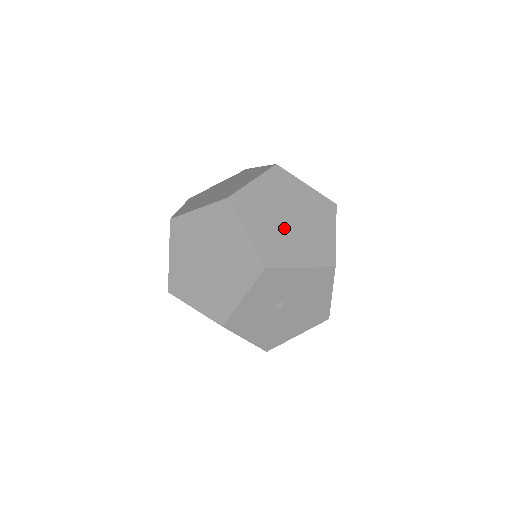
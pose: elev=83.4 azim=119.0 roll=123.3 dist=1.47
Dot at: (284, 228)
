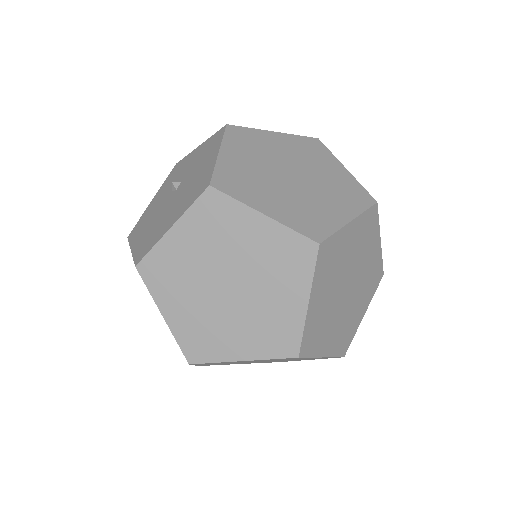
Dot at: (346, 305)
